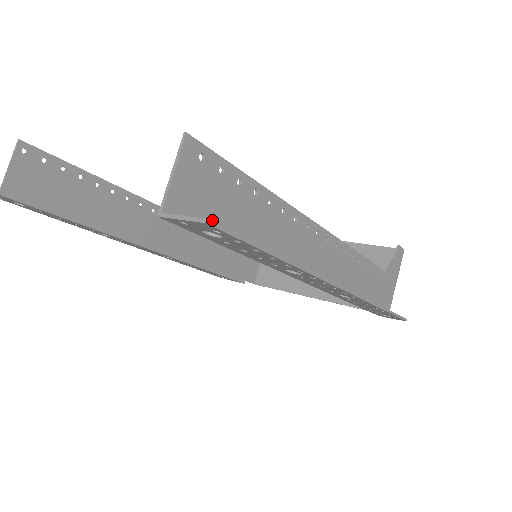
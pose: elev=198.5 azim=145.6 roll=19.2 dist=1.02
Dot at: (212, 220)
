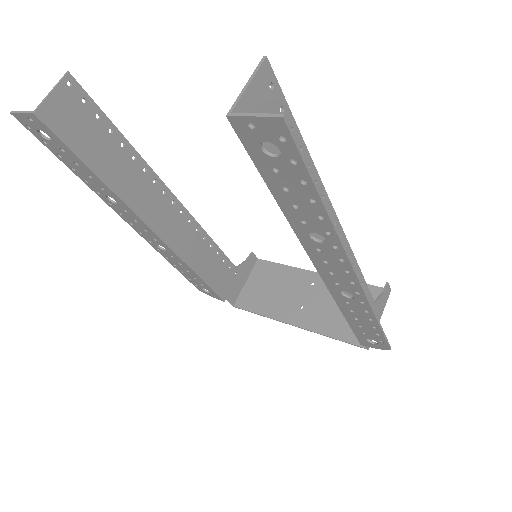
Dot at: occluded
